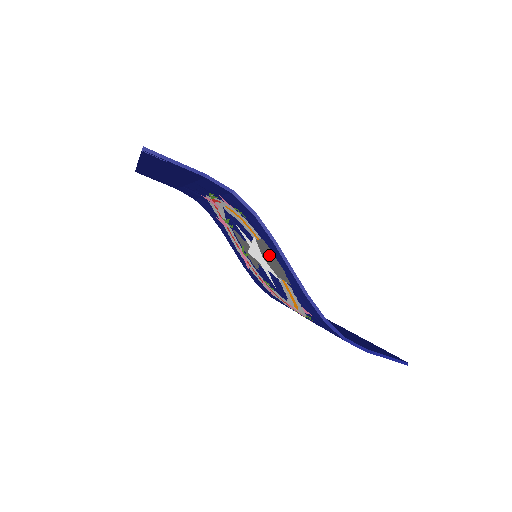
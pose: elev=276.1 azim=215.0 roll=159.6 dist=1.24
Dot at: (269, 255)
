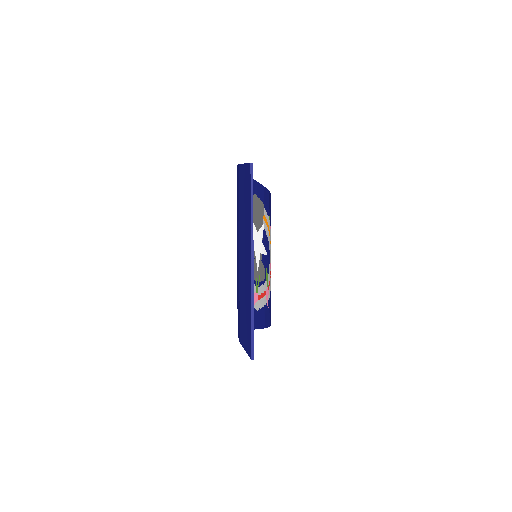
Dot at: (257, 211)
